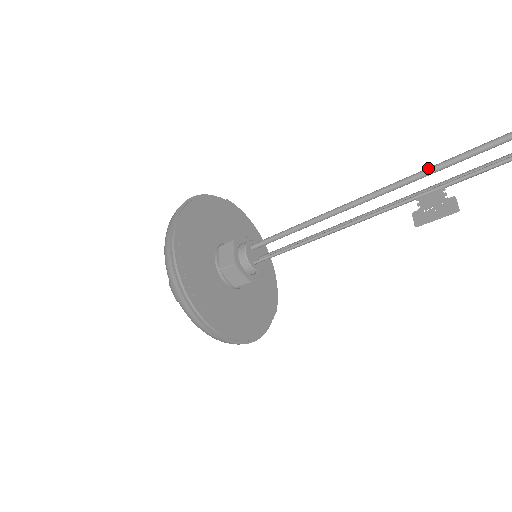
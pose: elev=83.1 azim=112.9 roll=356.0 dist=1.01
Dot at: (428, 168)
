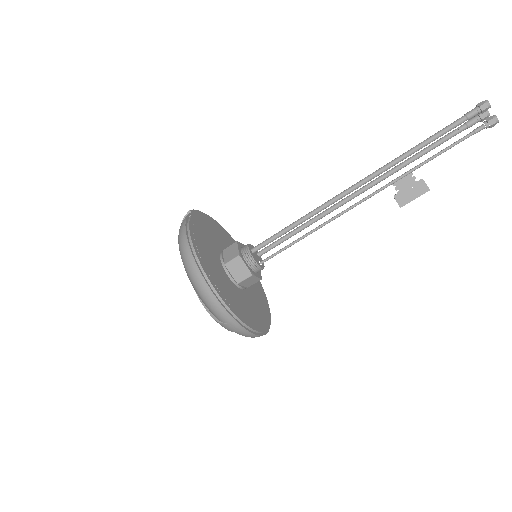
Dot at: (397, 160)
